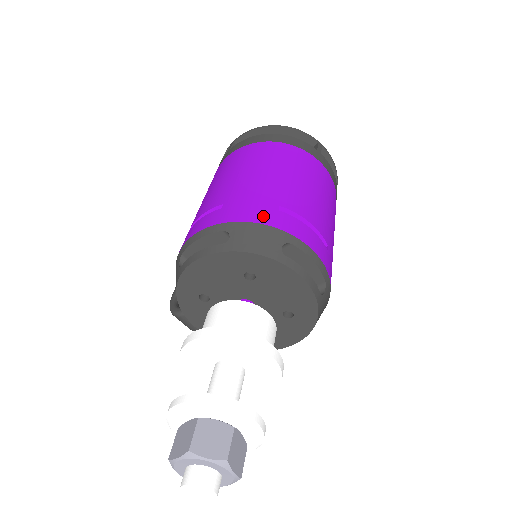
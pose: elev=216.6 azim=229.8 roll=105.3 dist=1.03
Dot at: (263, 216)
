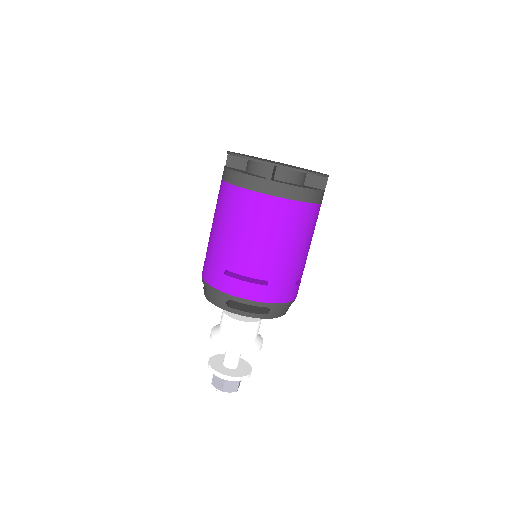
Dot at: (216, 281)
